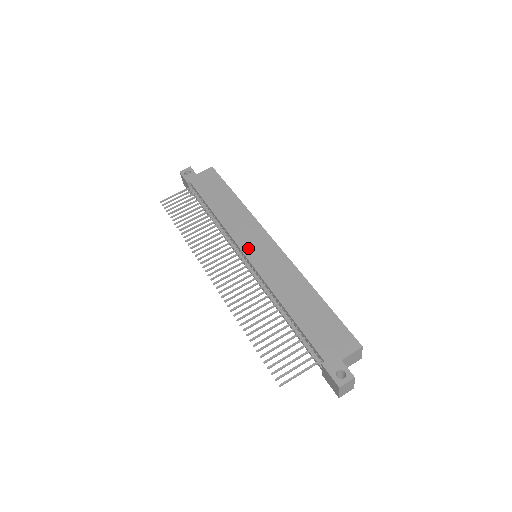
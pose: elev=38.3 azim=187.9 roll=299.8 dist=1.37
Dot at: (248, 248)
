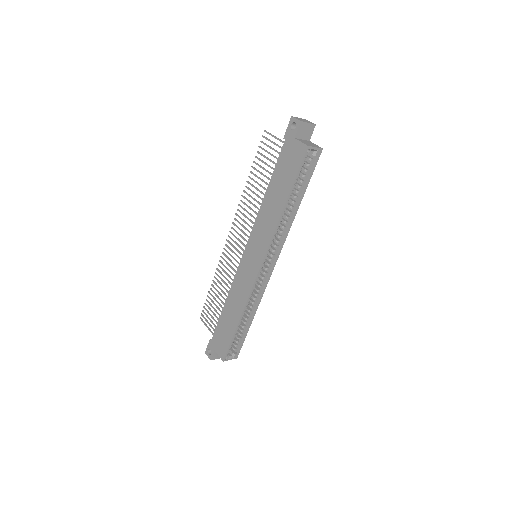
Dot at: (249, 250)
